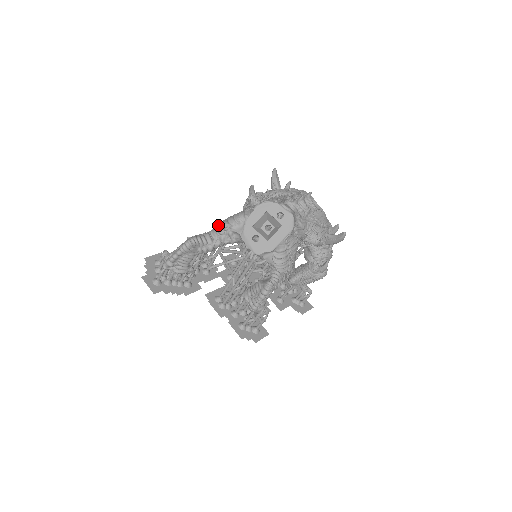
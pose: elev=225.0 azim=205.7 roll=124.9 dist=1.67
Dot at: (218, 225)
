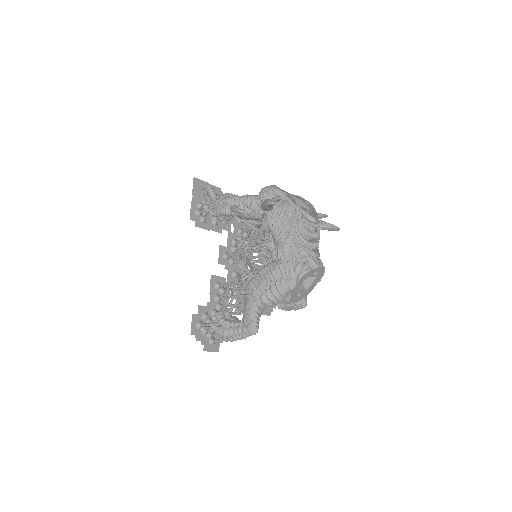
Dot at: (265, 301)
